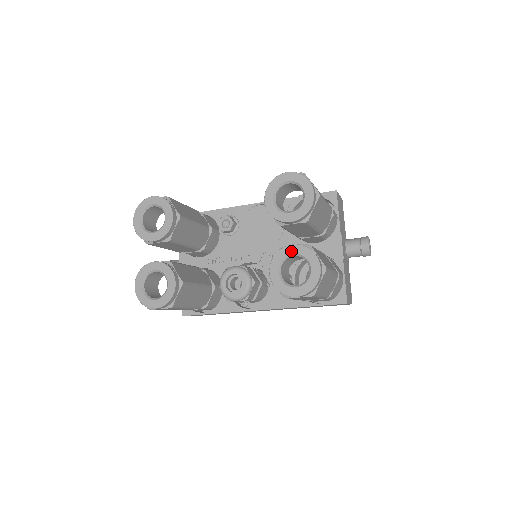
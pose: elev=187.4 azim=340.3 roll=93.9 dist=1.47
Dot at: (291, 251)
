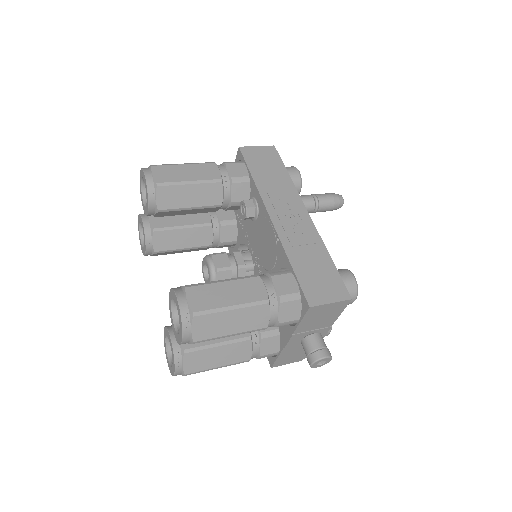
Dot at: (170, 341)
